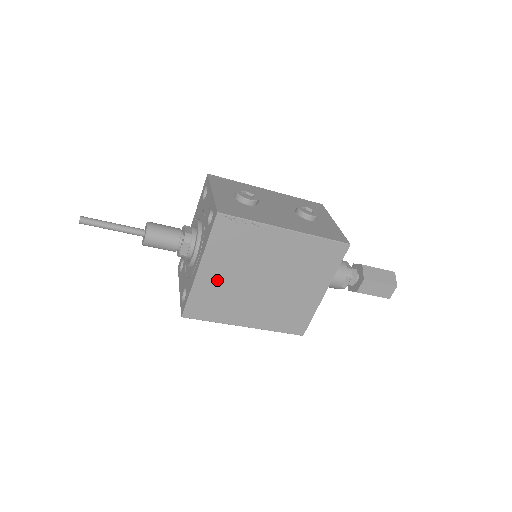
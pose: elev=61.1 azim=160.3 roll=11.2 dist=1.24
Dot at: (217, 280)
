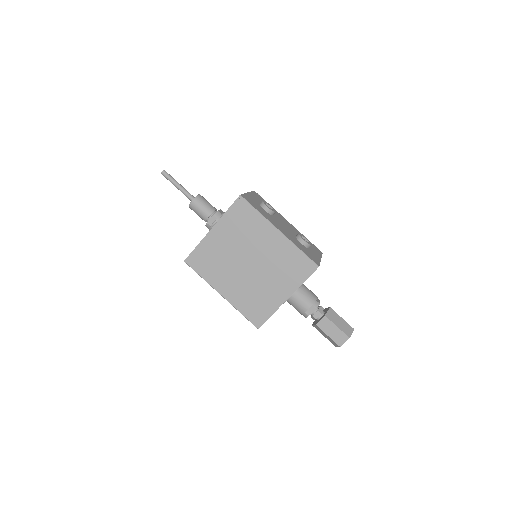
Dot at: (219, 245)
